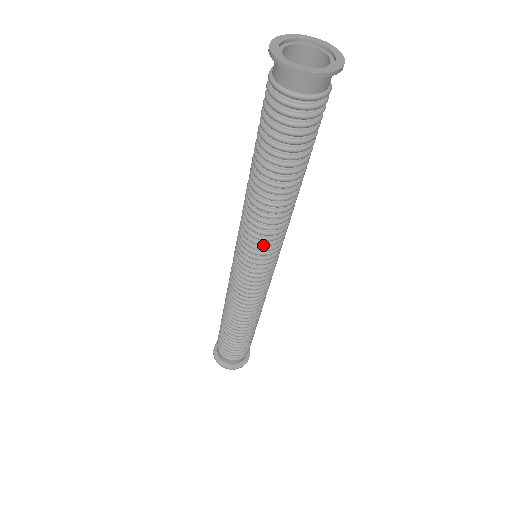
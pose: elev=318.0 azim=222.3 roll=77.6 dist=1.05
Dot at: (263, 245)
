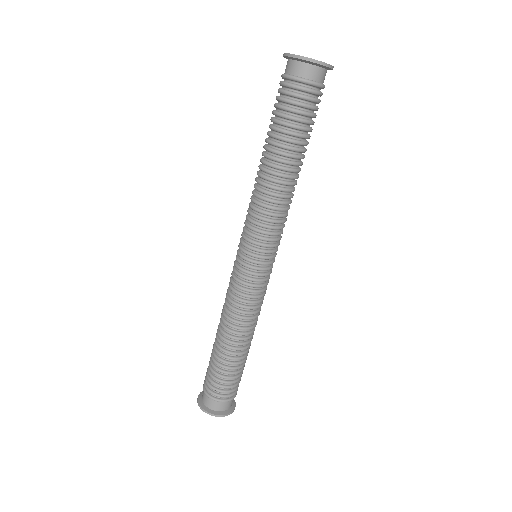
Dot at: (262, 226)
